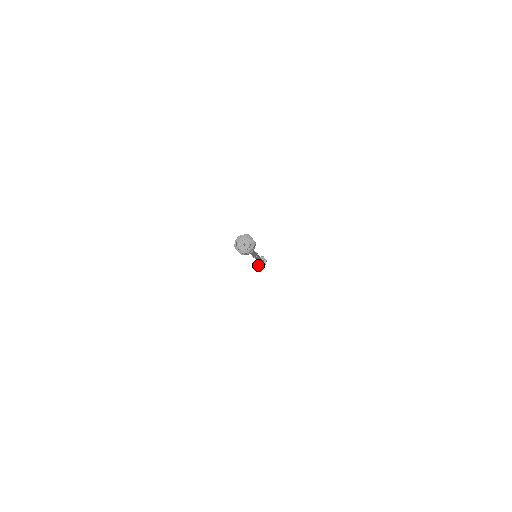
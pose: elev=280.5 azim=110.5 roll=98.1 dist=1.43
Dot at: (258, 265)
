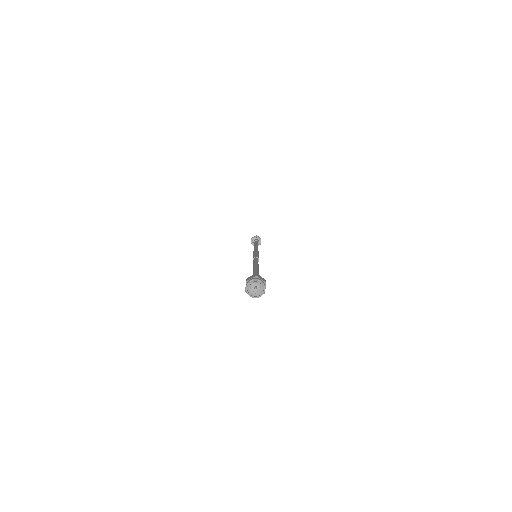
Dot at: occluded
